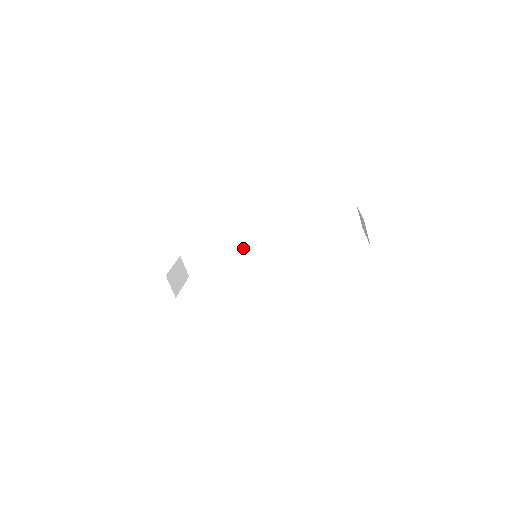
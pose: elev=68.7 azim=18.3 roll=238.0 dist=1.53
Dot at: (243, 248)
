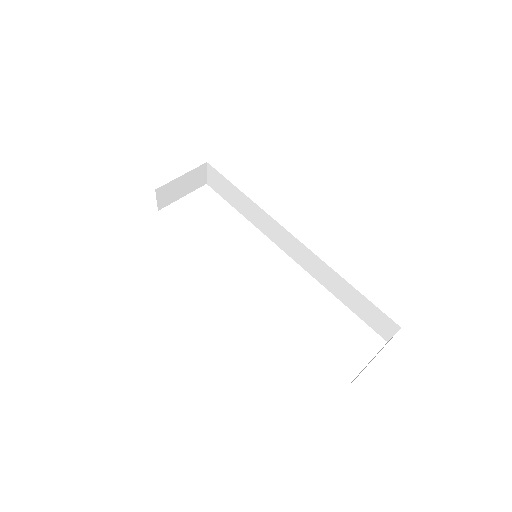
Dot at: (266, 222)
